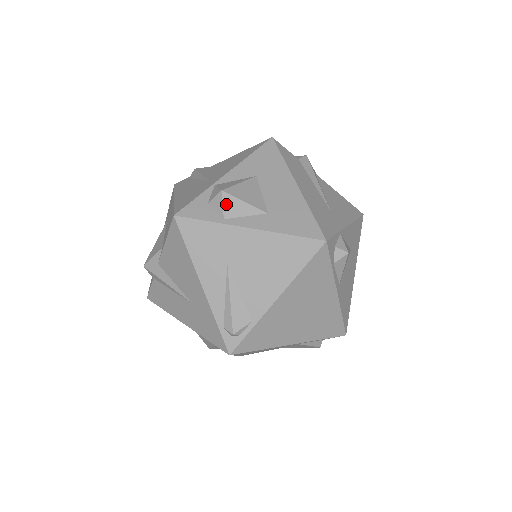
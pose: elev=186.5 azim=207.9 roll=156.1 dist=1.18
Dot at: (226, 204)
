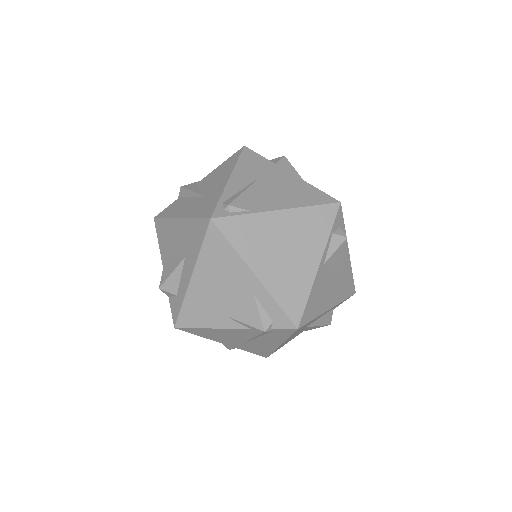
Dot at: (282, 161)
